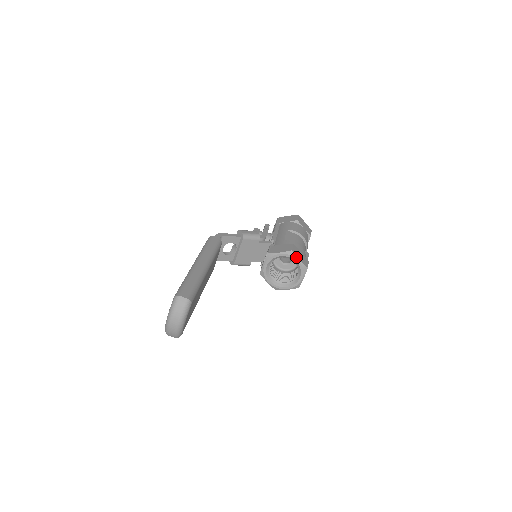
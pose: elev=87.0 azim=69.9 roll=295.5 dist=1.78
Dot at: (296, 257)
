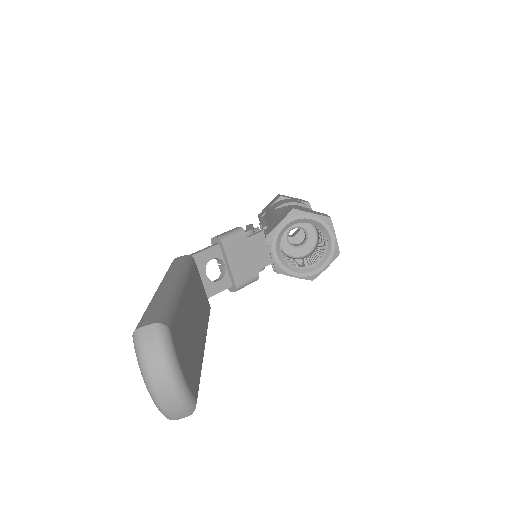
Dot at: (304, 213)
